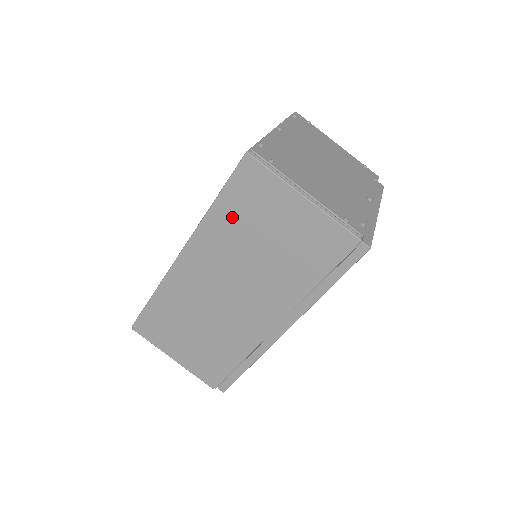
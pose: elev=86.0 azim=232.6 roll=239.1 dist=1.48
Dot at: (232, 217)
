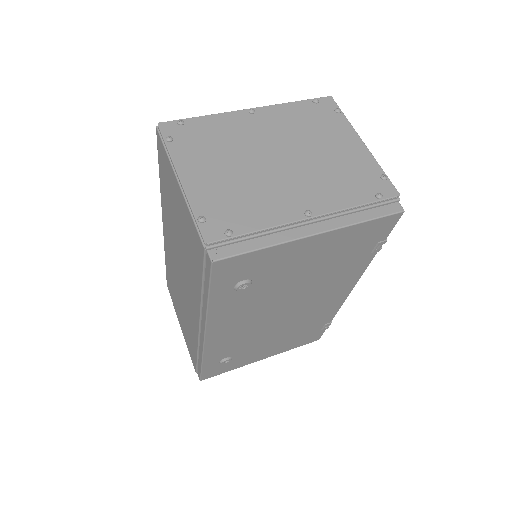
Dot at: (166, 195)
